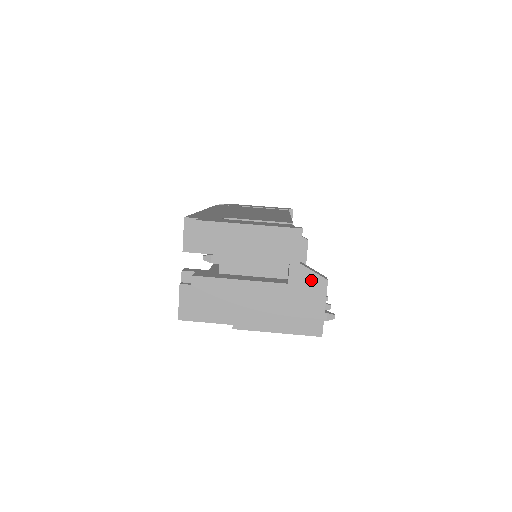
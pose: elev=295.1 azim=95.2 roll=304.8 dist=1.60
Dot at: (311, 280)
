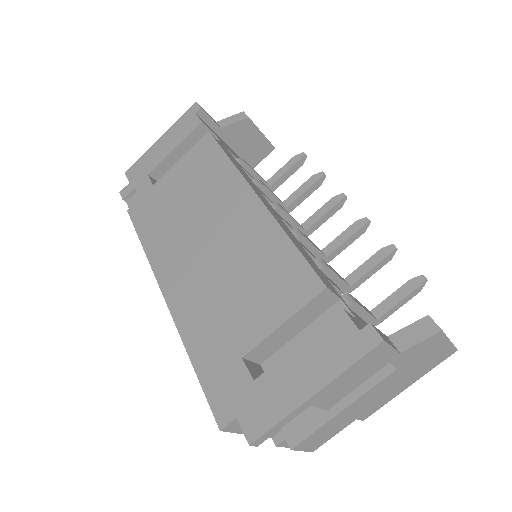
Dot at: (422, 347)
